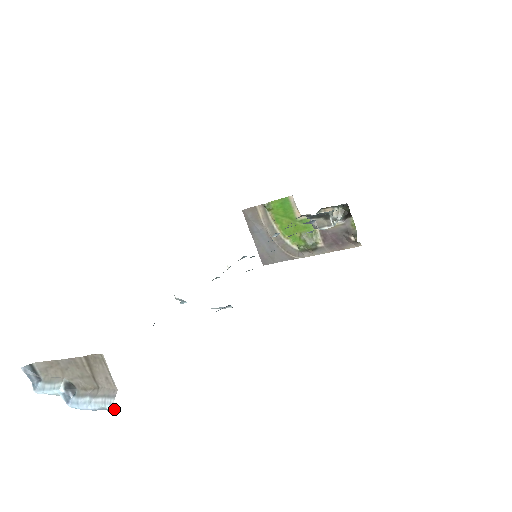
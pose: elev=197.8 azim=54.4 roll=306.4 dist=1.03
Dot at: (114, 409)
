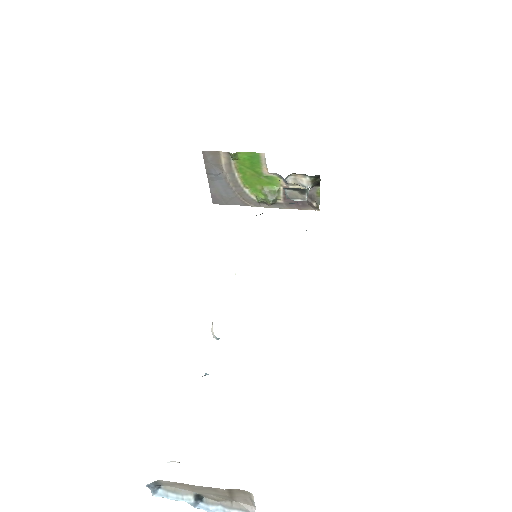
Dot at: out of frame
